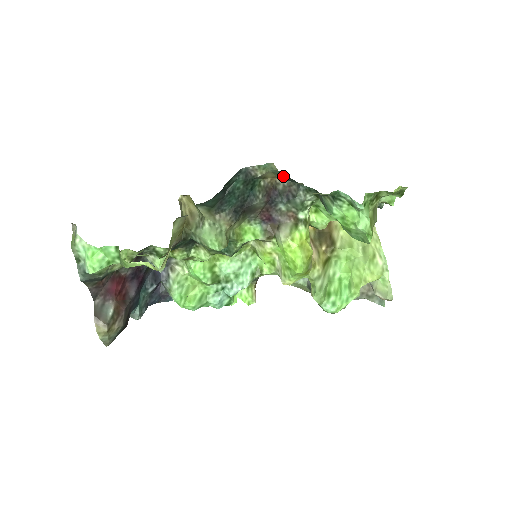
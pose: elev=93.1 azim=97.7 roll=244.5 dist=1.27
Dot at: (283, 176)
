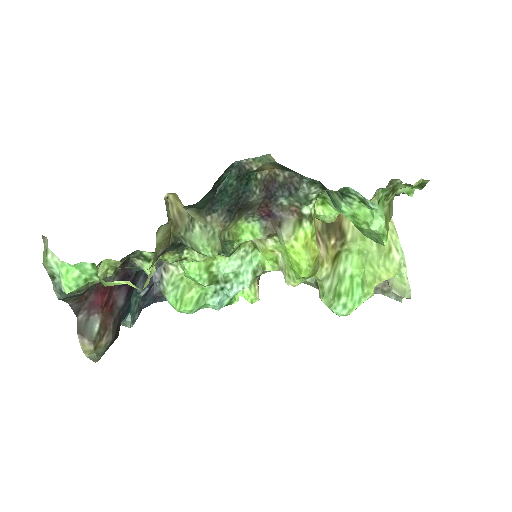
Dot at: (283, 167)
